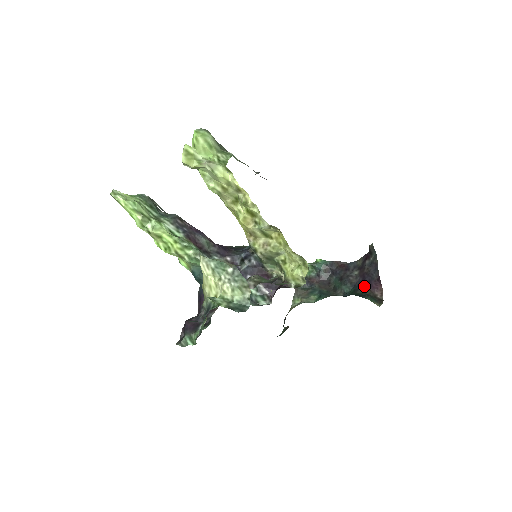
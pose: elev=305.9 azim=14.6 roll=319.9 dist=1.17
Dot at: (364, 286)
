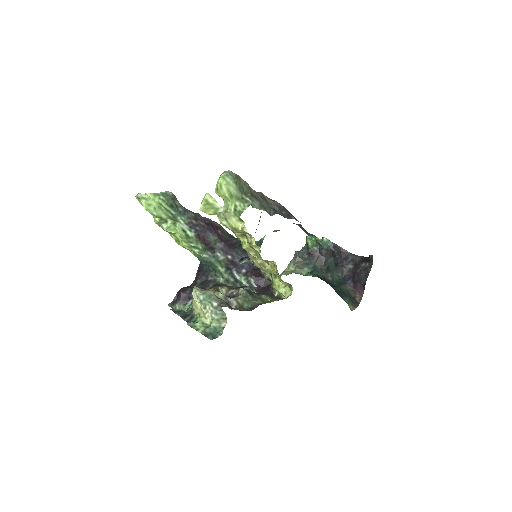
Dot at: (350, 284)
